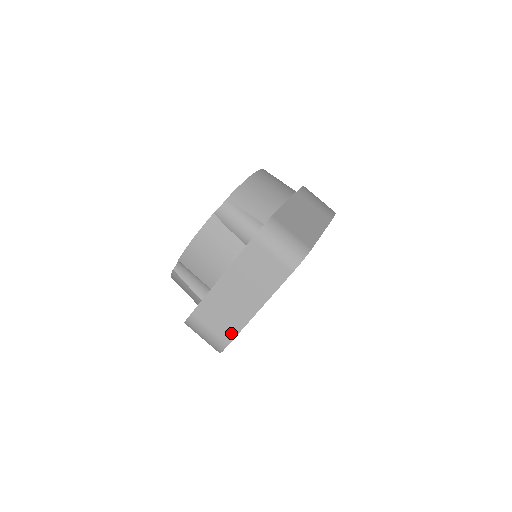
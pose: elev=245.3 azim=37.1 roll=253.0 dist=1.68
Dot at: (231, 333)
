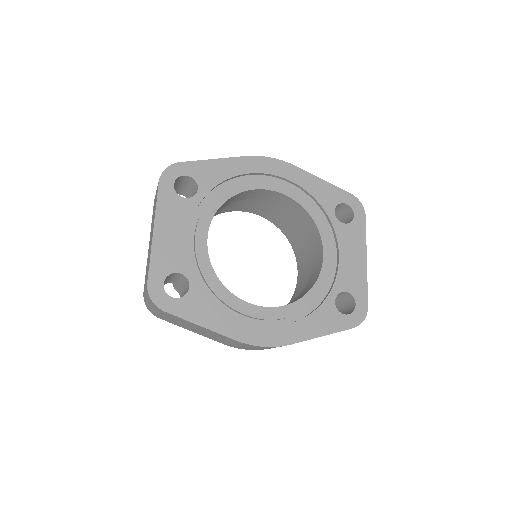
Dot at: (148, 272)
